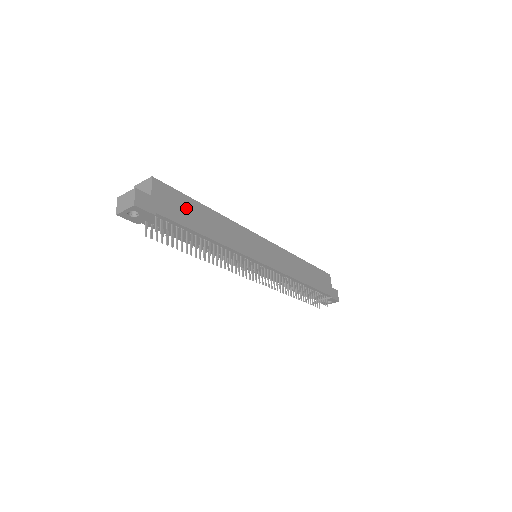
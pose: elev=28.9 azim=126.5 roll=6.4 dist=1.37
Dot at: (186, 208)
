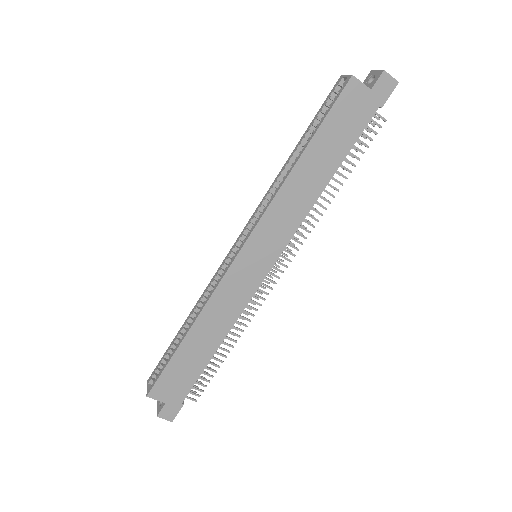
Dot at: (182, 367)
